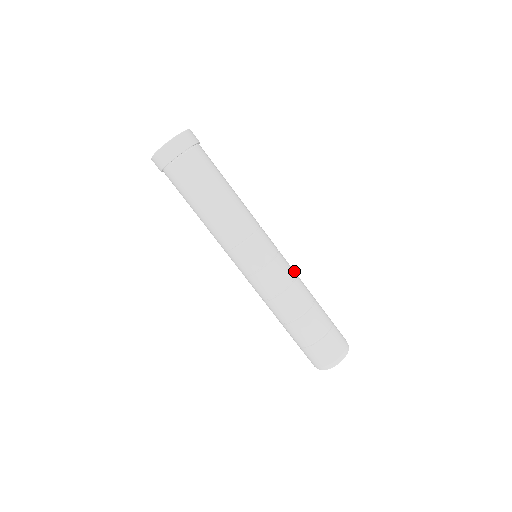
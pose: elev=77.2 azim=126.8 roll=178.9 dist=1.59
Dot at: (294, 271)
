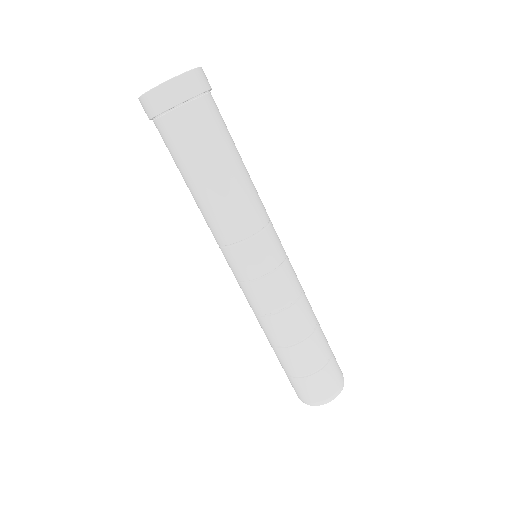
Dot at: (300, 284)
